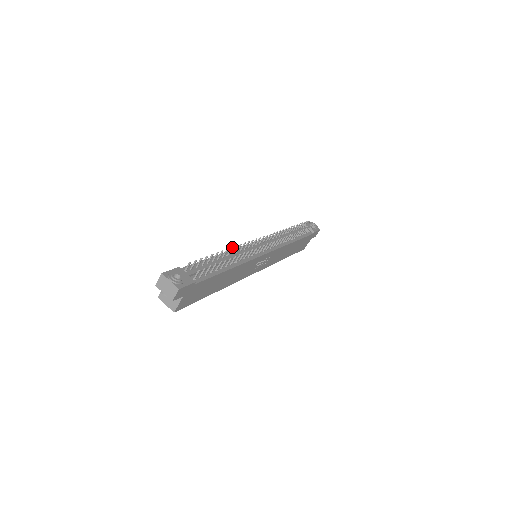
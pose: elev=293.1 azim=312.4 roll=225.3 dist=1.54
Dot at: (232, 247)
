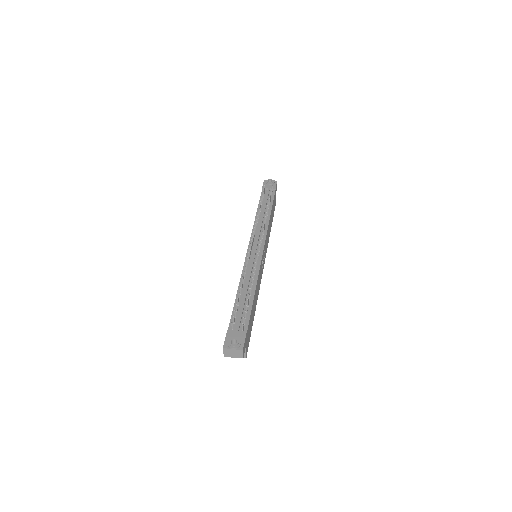
Dot at: (243, 277)
